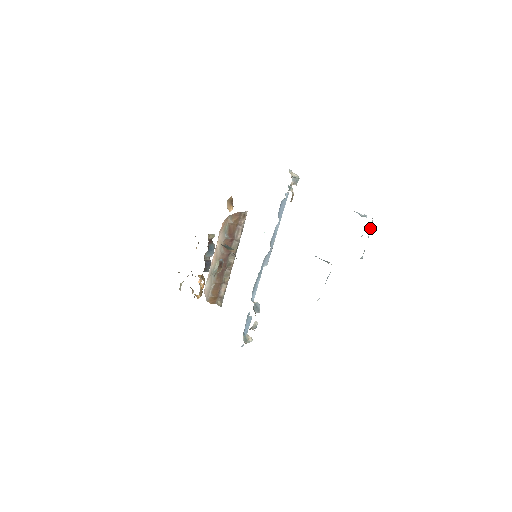
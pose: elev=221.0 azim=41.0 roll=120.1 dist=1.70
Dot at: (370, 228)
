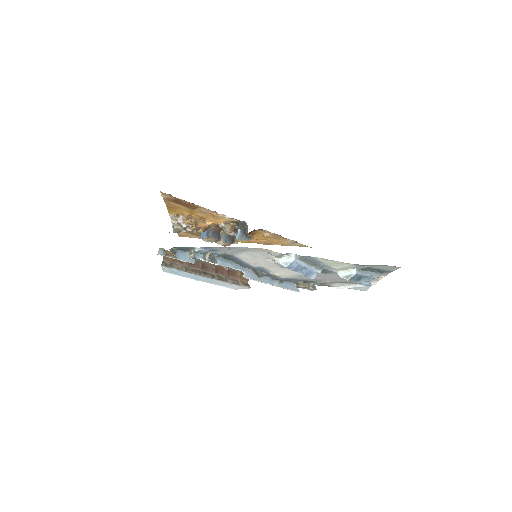
Dot at: (375, 273)
